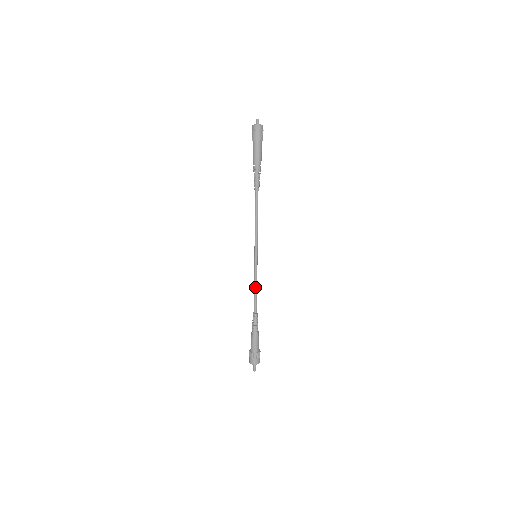
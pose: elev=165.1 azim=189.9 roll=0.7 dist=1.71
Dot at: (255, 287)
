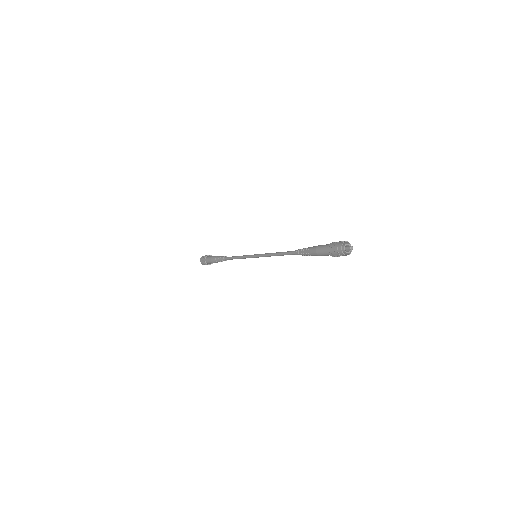
Dot at: (238, 258)
